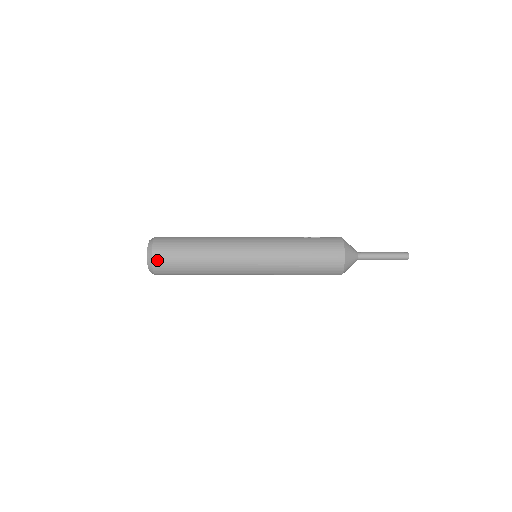
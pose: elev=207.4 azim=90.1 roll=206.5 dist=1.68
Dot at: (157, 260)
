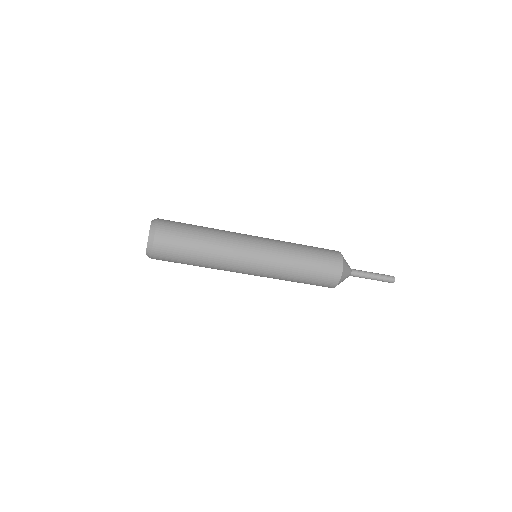
Dot at: (160, 235)
